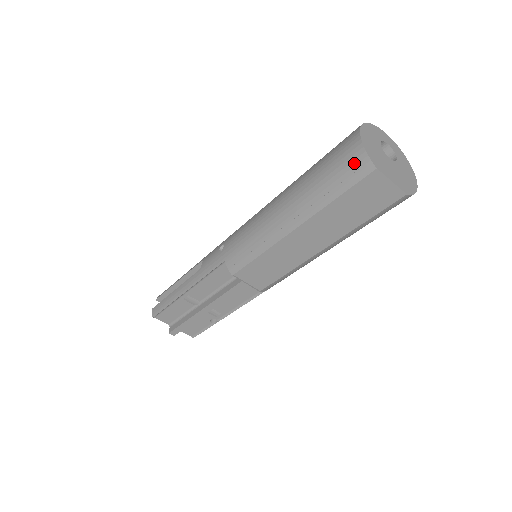
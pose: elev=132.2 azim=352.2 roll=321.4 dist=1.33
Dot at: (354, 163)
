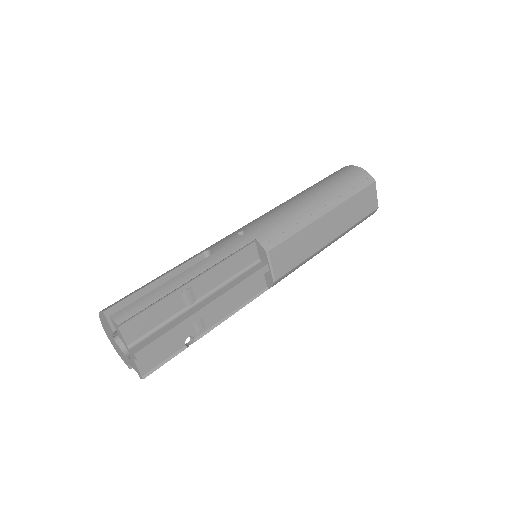
Dot at: (362, 176)
